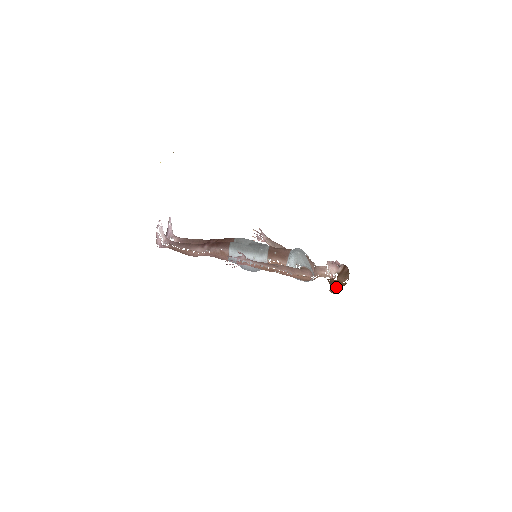
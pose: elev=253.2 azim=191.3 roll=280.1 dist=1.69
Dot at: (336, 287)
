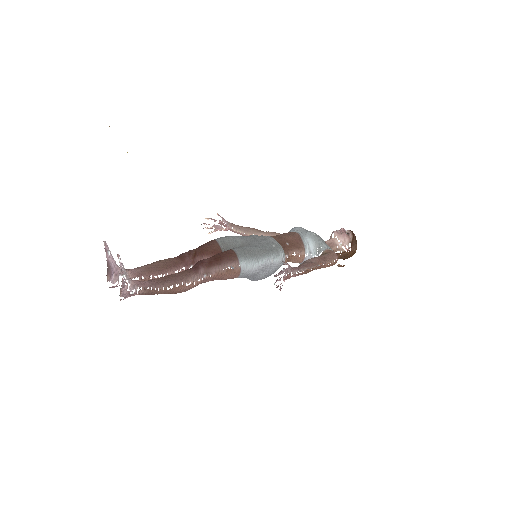
Dot at: occluded
